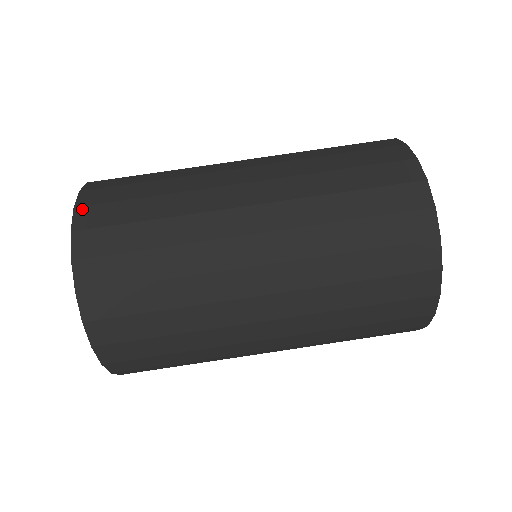
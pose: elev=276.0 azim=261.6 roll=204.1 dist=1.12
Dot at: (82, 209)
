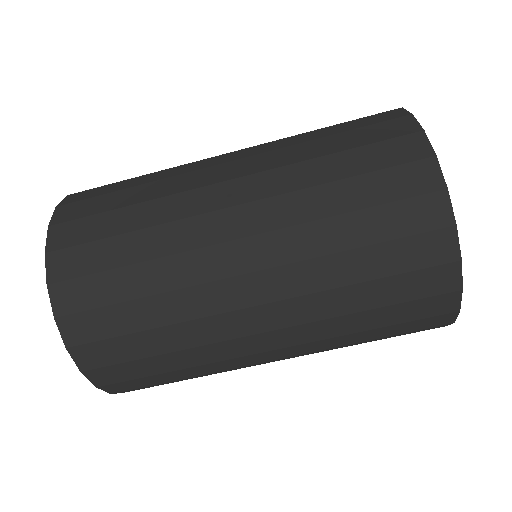
Dot at: (54, 255)
